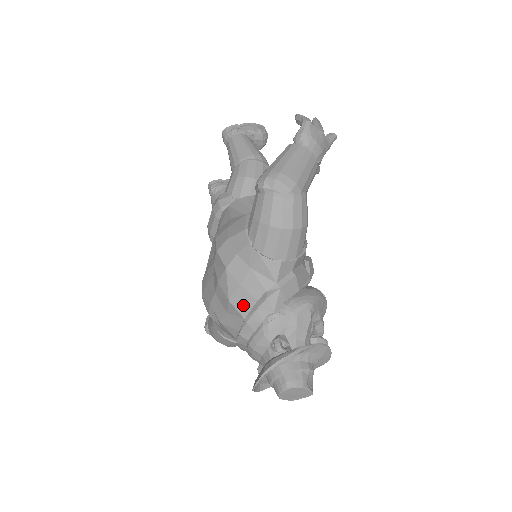
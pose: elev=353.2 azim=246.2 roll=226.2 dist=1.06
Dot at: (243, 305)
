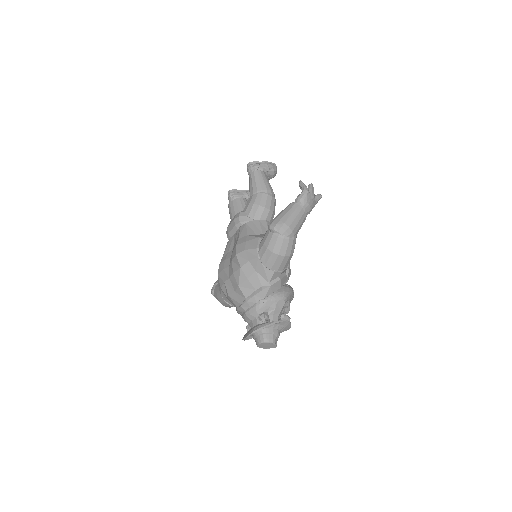
Dot at: (247, 291)
